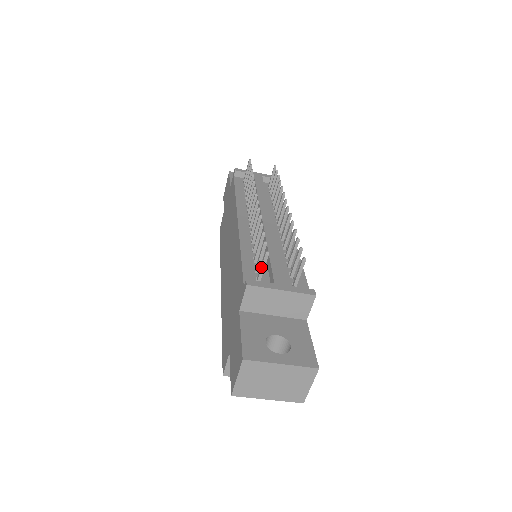
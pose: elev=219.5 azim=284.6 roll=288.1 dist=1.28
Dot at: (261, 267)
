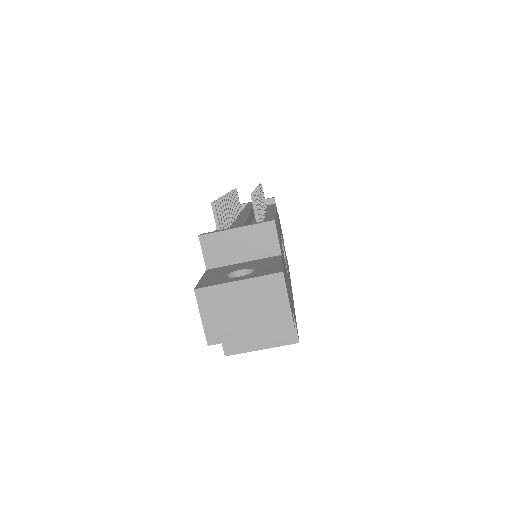
Dot at: (215, 221)
